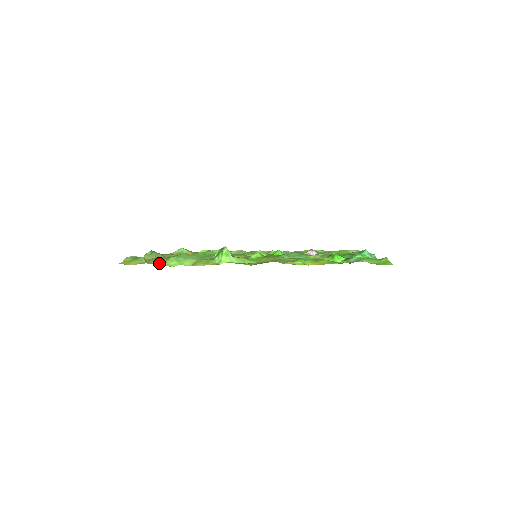
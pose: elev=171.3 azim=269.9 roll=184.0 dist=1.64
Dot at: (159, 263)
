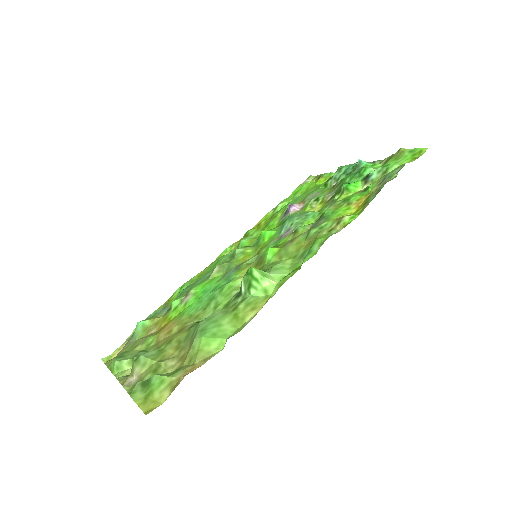
Dot at: (195, 362)
